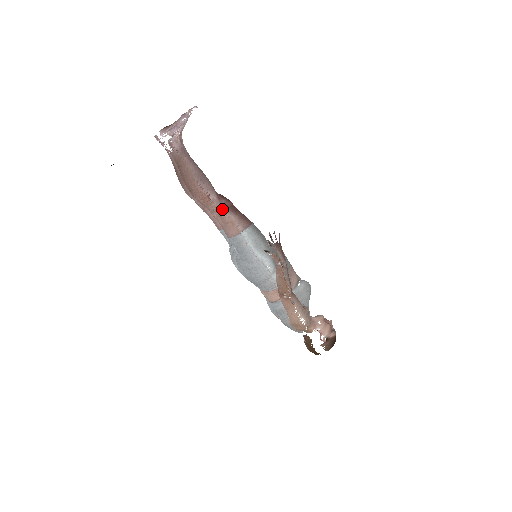
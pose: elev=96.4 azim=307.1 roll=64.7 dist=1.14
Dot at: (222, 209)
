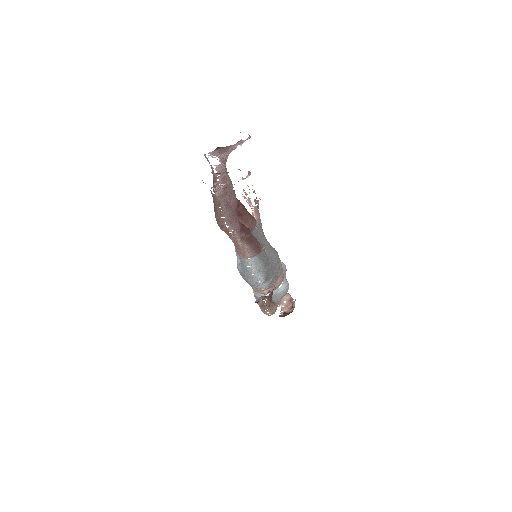
Dot at: (242, 221)
